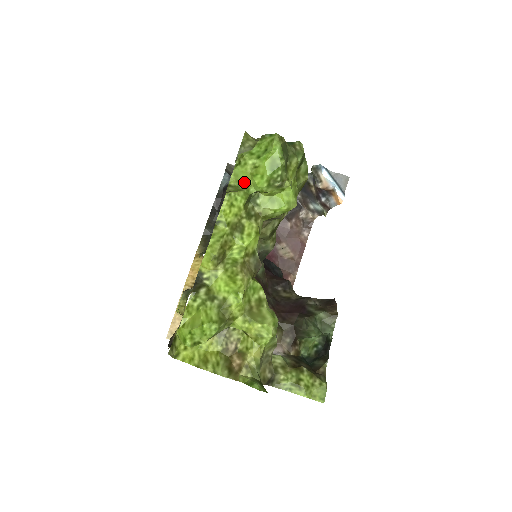
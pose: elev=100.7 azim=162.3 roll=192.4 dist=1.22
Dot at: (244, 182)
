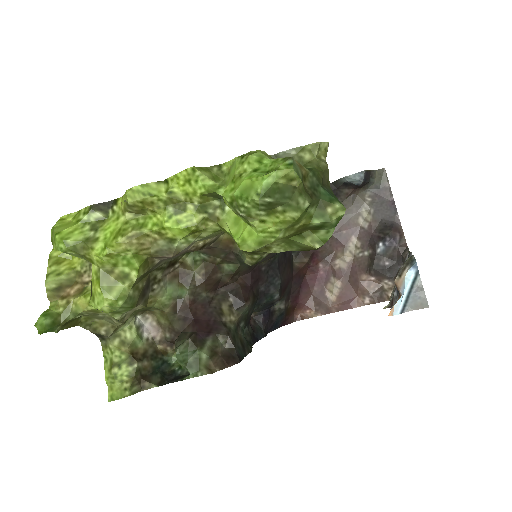
Dot at: (229, 177)
